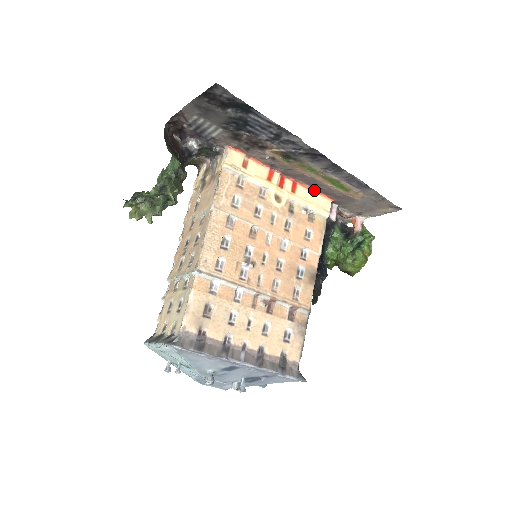
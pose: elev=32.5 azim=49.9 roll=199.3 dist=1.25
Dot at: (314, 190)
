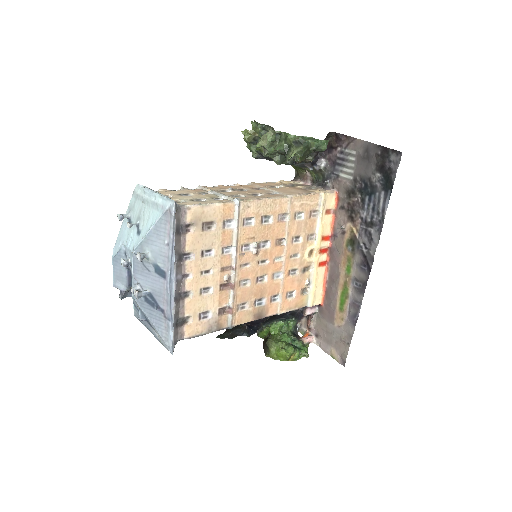
Dot at: (325, 283)
